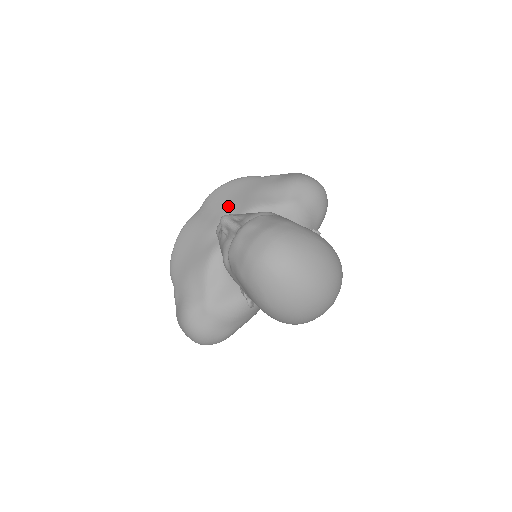
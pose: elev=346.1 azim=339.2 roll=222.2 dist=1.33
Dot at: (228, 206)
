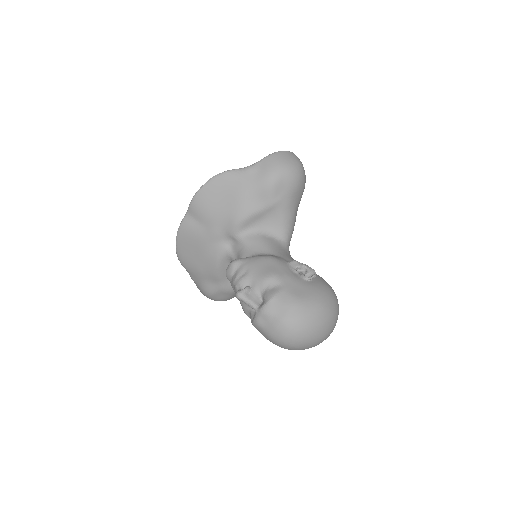
Dot at: (217, 215)
